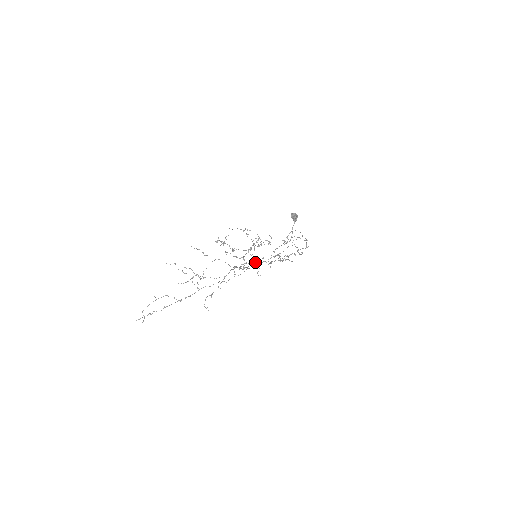
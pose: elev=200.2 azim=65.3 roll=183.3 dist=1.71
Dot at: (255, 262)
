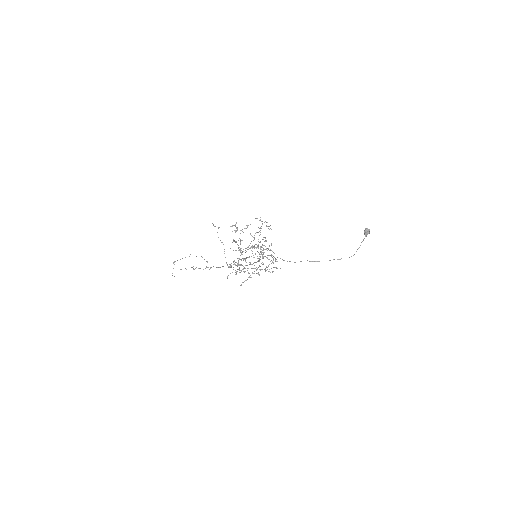
Dot at: occluded
